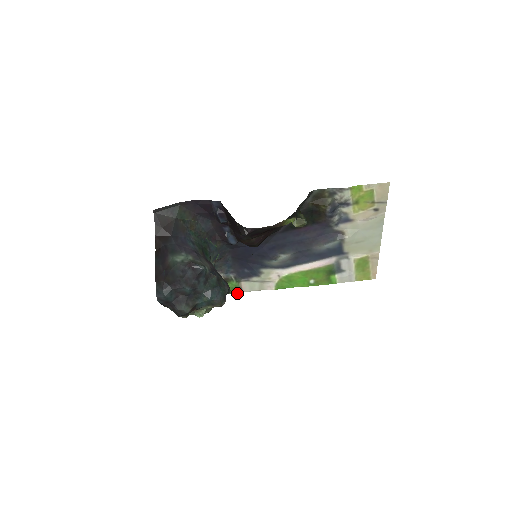
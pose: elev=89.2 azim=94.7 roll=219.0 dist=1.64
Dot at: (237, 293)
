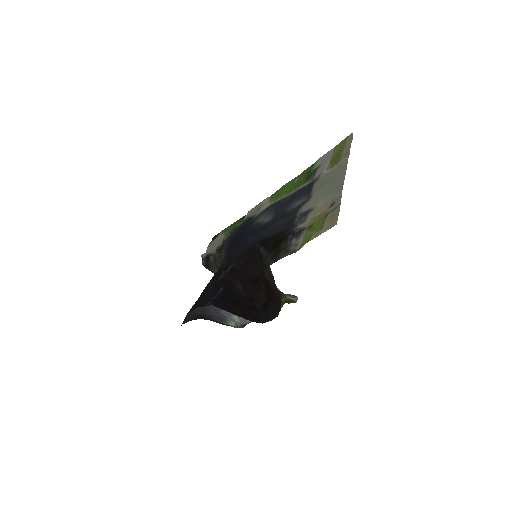
Dot at: (245, 215)
